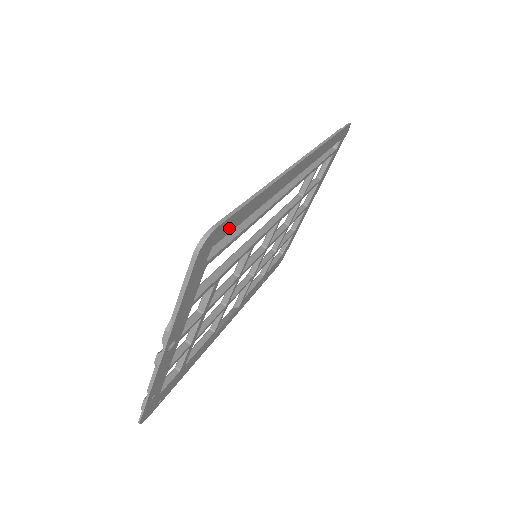
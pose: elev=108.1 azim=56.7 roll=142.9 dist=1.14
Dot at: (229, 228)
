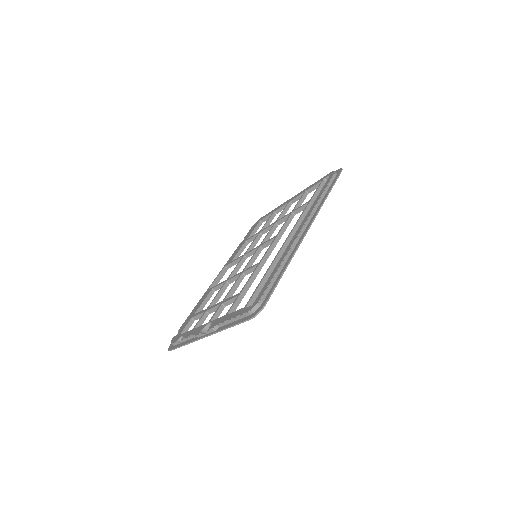
Dot at: (266, 295)
